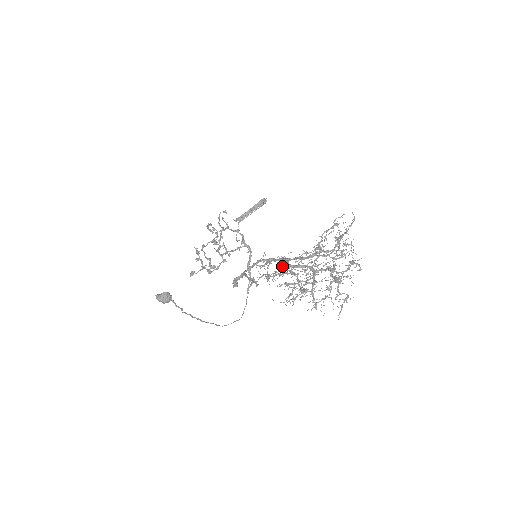
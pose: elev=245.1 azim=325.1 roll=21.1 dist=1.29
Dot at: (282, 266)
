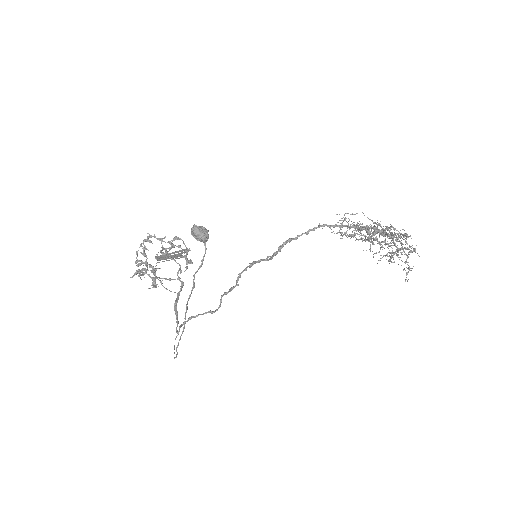
Dot at: occluded
